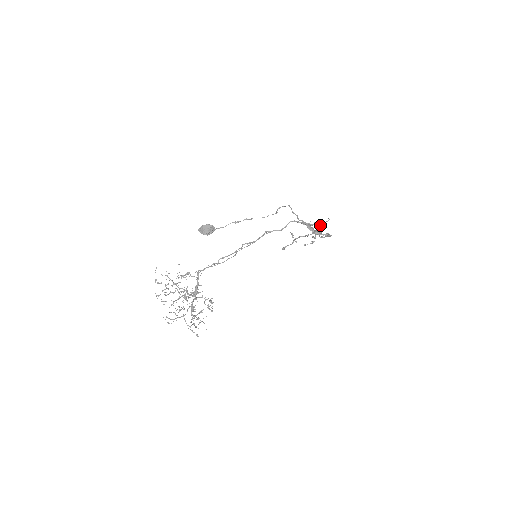
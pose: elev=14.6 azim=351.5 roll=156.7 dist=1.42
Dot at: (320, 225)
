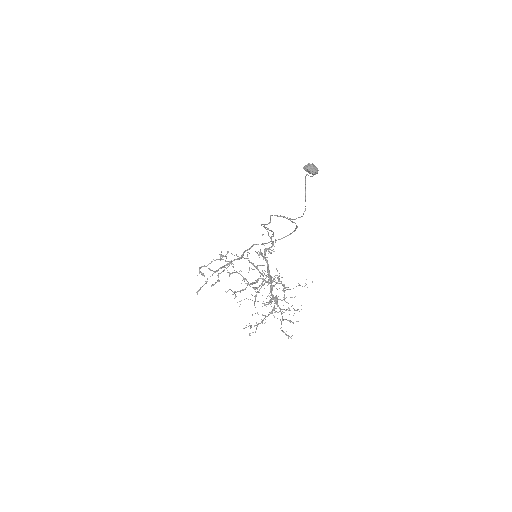
Dot at: occluded
